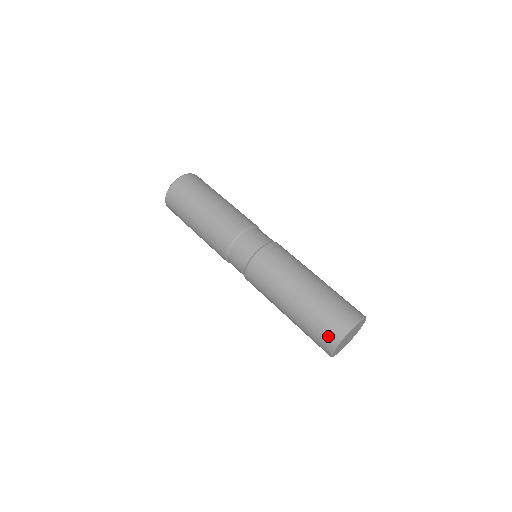
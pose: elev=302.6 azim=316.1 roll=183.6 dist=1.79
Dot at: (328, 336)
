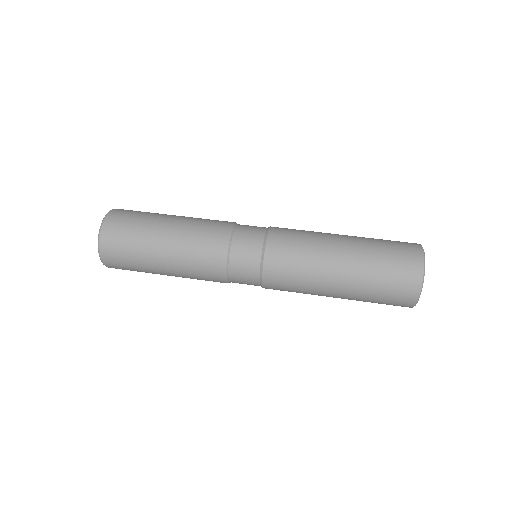
Dot at: (406, 284)
